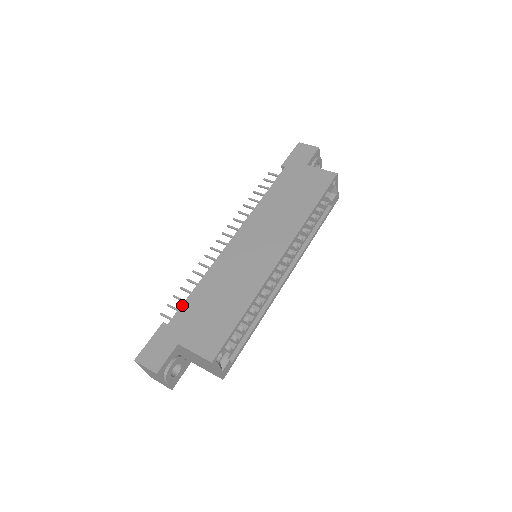
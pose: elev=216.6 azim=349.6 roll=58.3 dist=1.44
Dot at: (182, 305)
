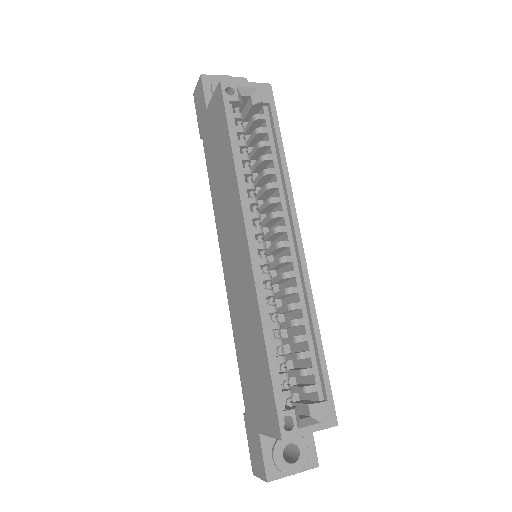
Dot at: occluded
